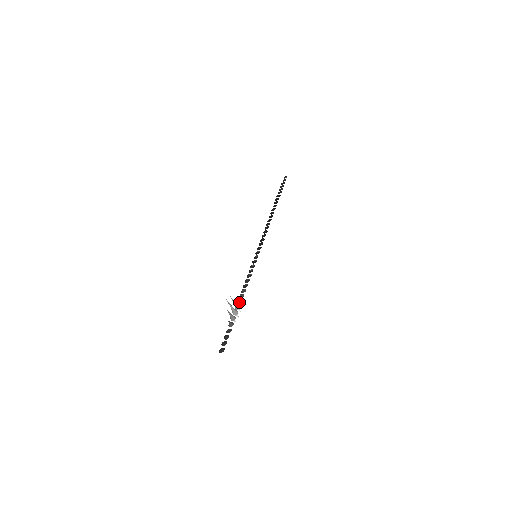
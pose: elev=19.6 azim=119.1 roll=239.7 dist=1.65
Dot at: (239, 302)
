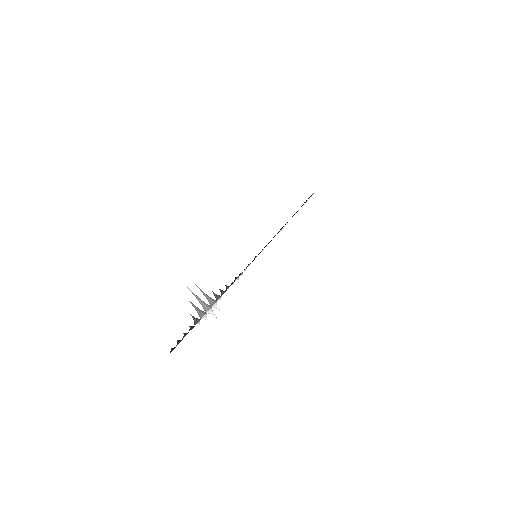
Dot at: (217, 298)
